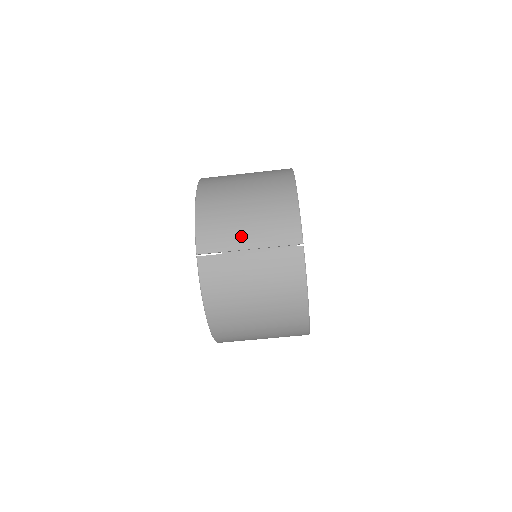
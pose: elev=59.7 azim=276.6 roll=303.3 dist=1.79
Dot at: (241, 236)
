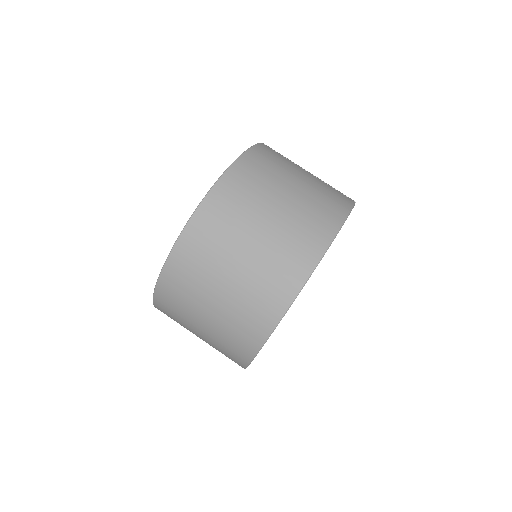
Dot at: occluded
